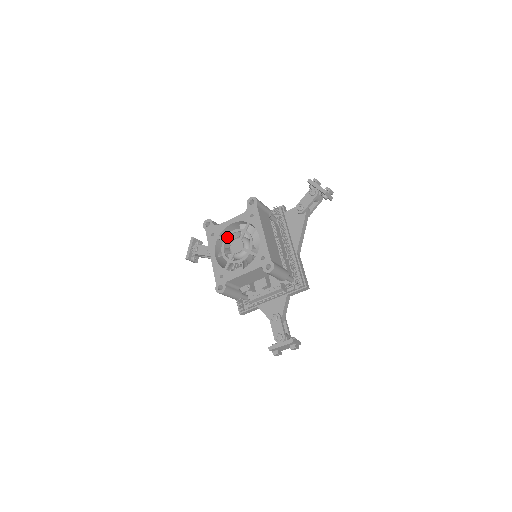
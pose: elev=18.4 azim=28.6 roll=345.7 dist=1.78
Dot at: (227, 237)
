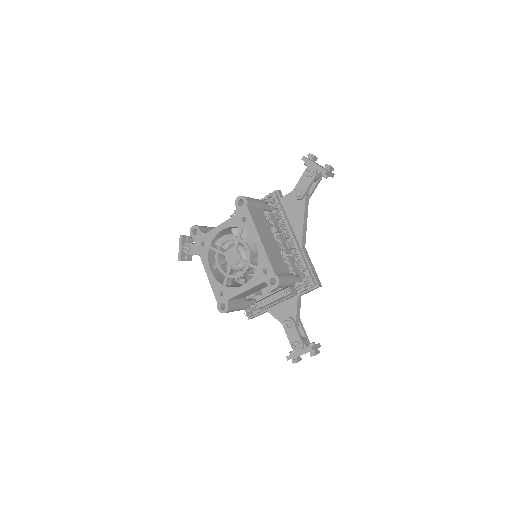
Dot at: (219, 247)
